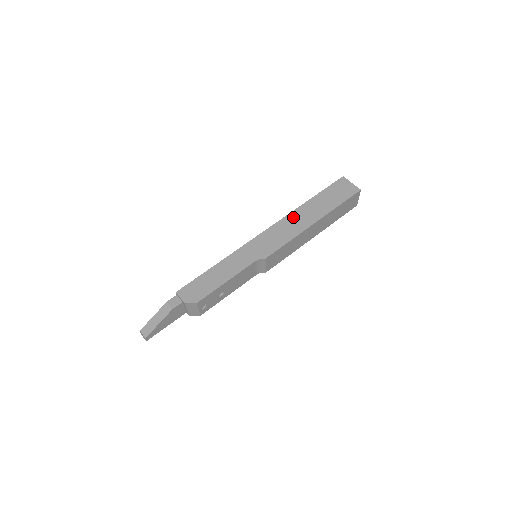
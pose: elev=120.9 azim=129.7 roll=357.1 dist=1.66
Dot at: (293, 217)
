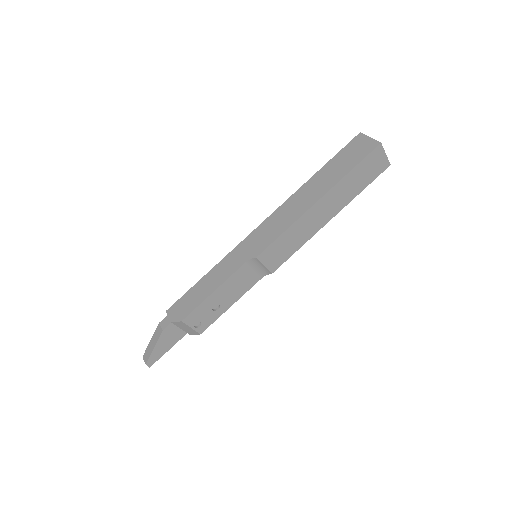
Dot at: (293, 200)
